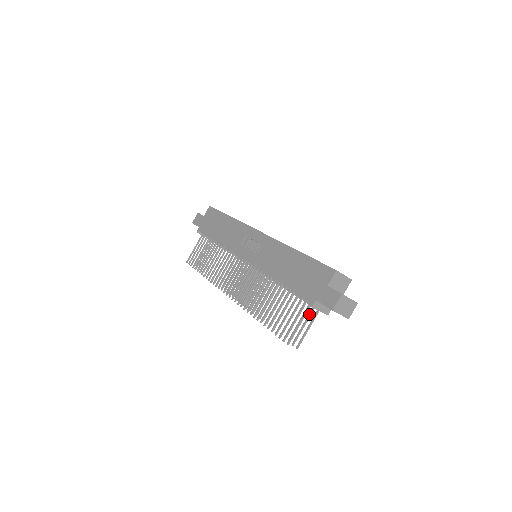
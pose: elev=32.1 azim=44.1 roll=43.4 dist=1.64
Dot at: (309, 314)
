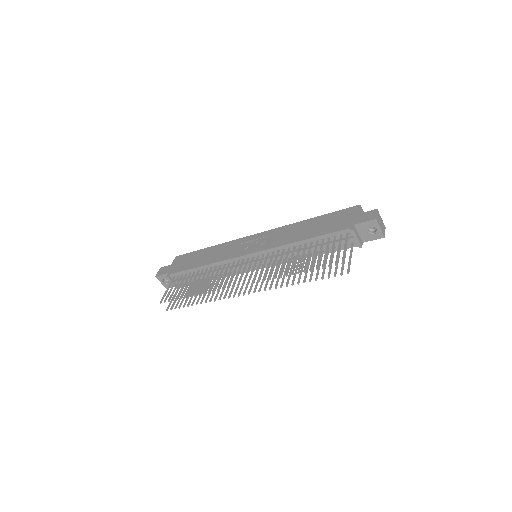
Dot at: occluded
